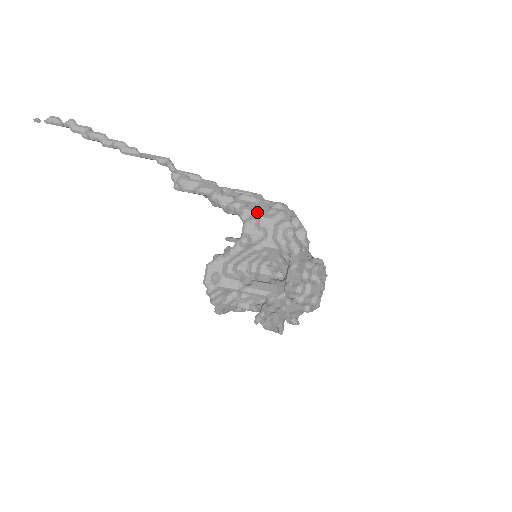
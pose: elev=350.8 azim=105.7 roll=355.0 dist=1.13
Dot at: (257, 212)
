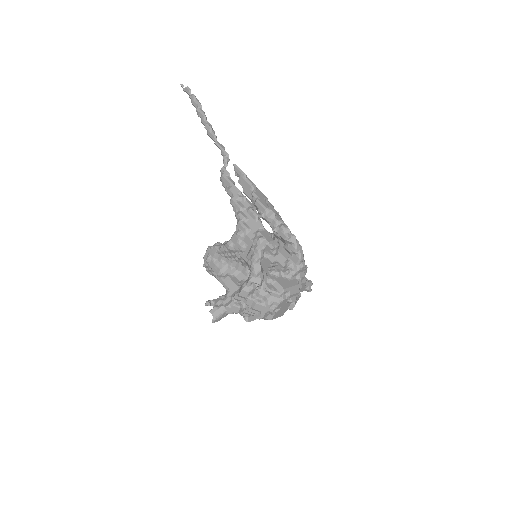
Dot at: (245, 230)
